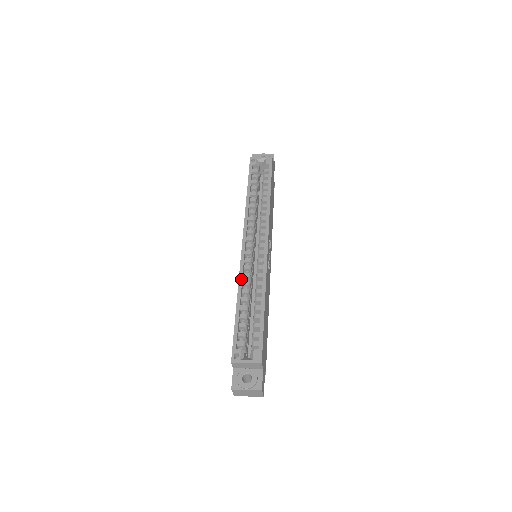
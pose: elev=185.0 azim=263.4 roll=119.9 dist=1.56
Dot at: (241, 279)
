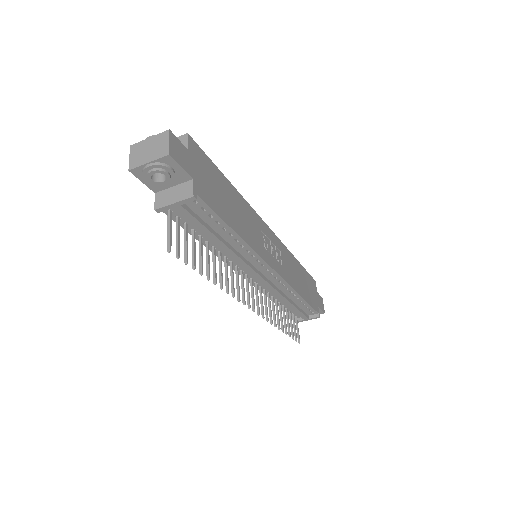
Dot at: occluded
